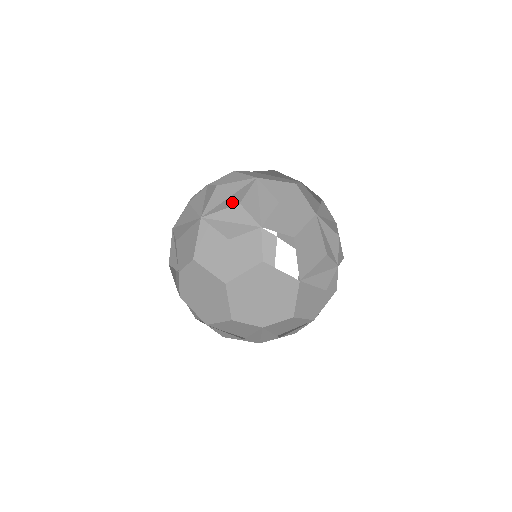
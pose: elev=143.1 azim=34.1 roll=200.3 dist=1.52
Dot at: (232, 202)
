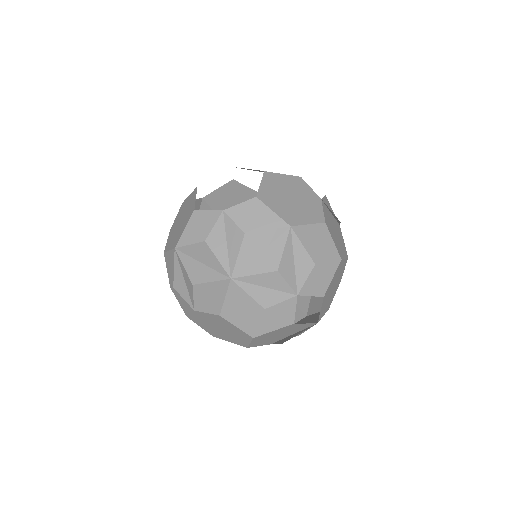
Dot at: (267, 265)
